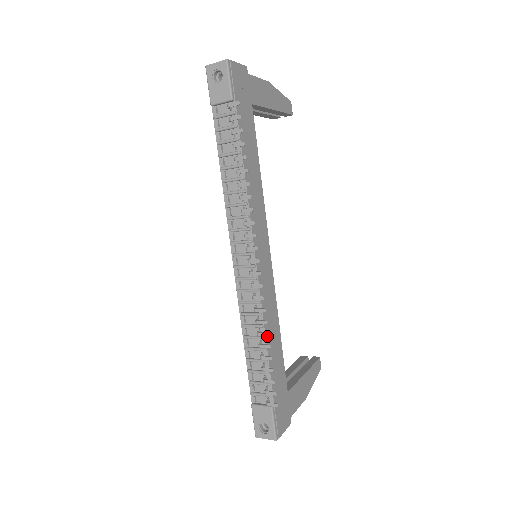
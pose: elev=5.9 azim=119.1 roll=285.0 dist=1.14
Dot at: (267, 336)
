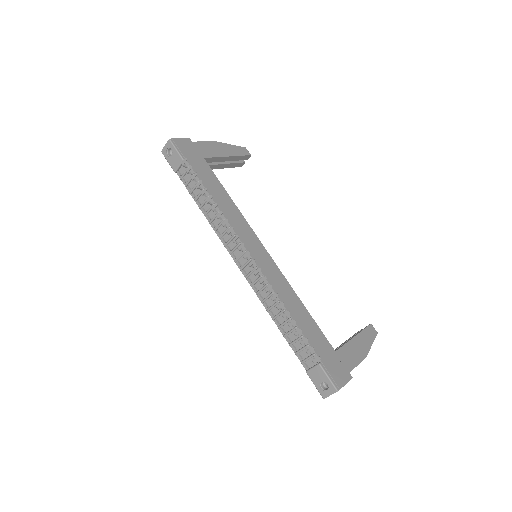
Dot at: (287, 308)
